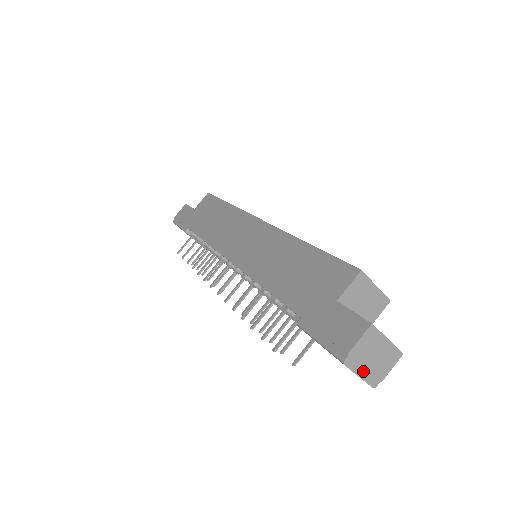
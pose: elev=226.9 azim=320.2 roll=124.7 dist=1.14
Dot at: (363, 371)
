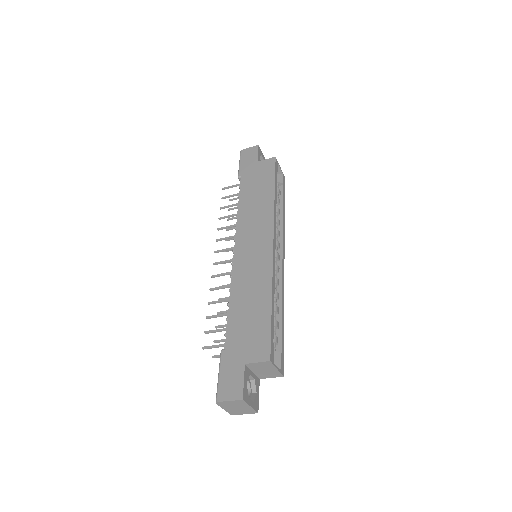
Dot at: (227, 408)
